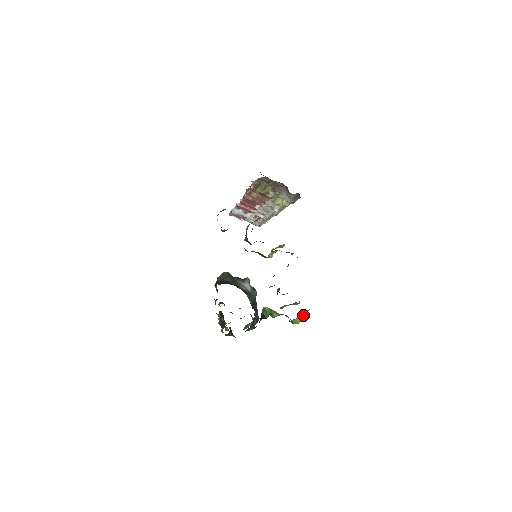
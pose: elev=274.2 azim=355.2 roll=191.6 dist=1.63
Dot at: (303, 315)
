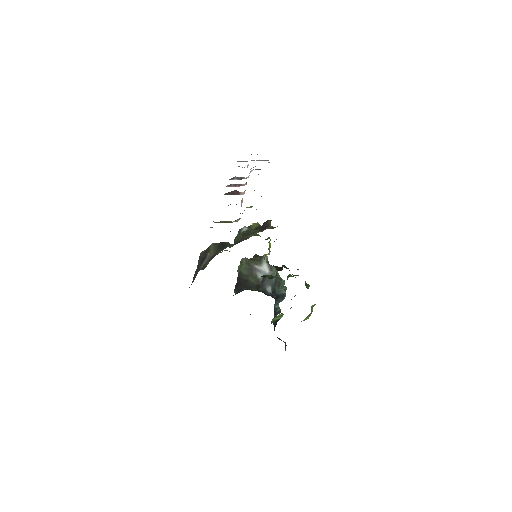
Dot at: (308, 315)
